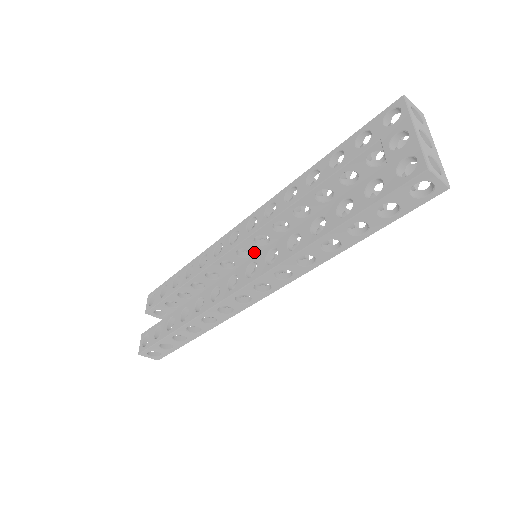
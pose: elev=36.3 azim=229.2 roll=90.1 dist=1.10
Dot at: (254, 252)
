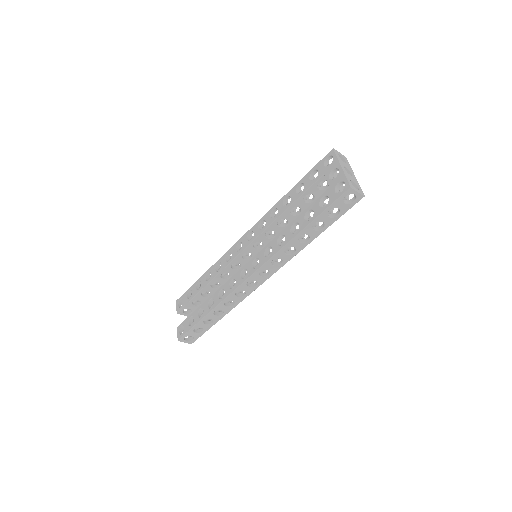
Dot at: (253, 255)
